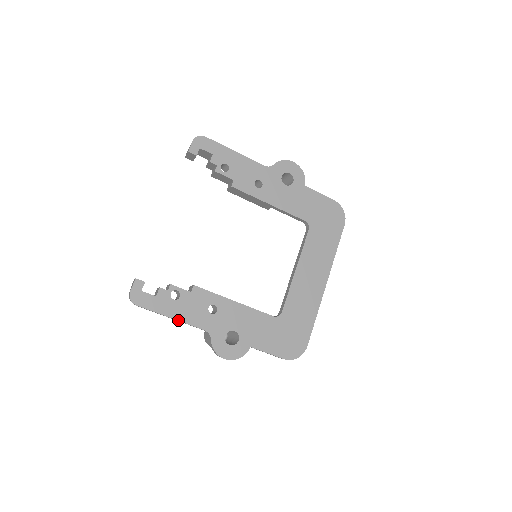
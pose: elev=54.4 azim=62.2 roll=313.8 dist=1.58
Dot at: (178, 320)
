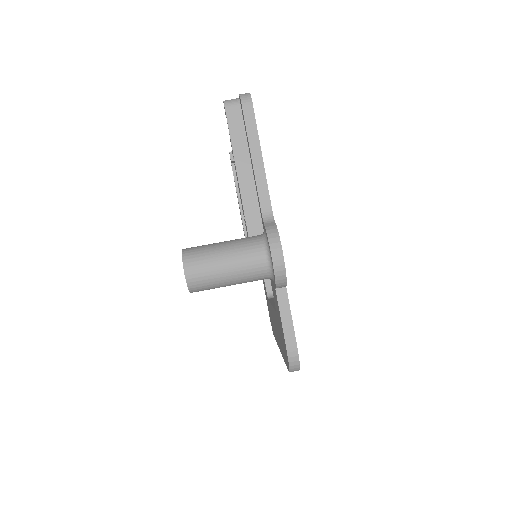
Dot at: occluded
